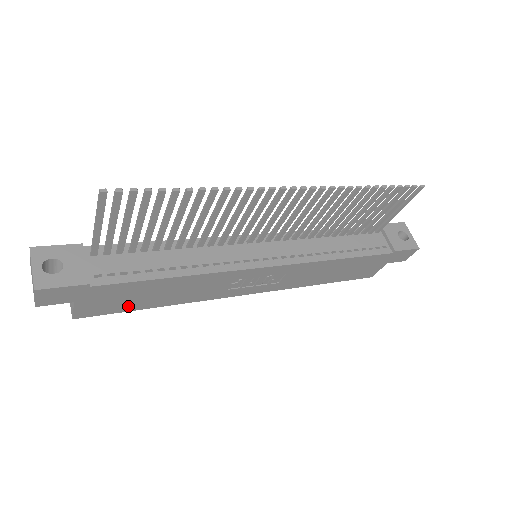
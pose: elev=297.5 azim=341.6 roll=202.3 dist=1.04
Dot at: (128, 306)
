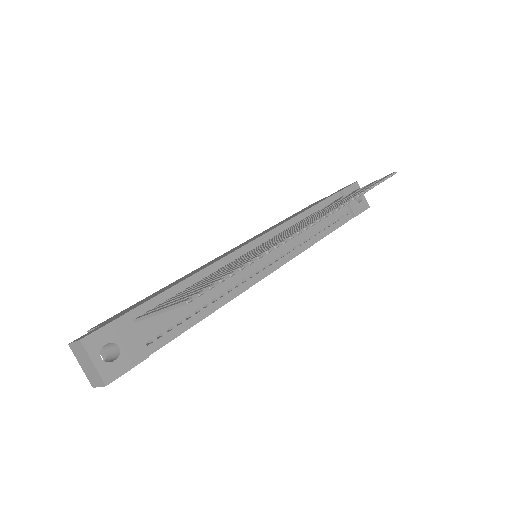
Dot at: occluded
